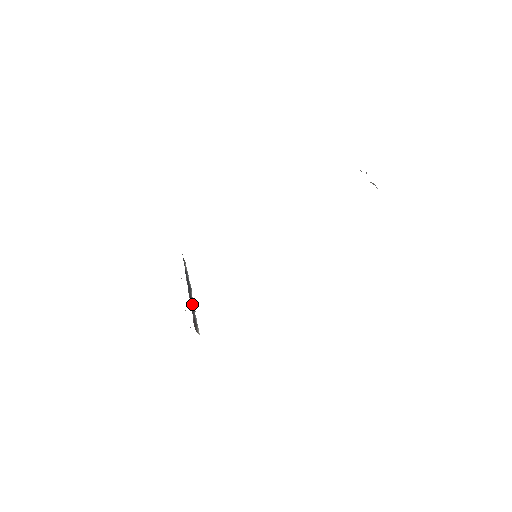
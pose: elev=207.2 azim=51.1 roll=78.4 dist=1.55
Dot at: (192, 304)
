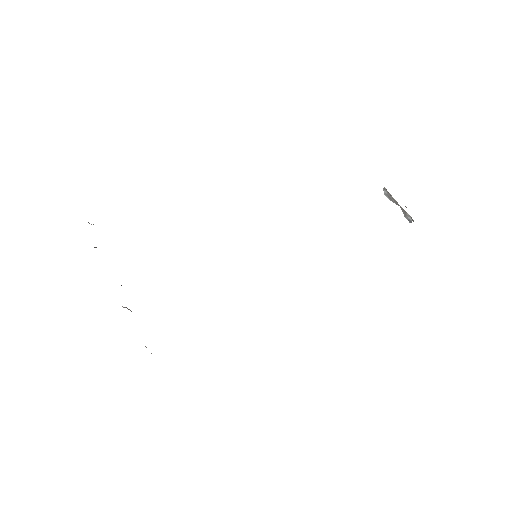
Dot at: occluded
